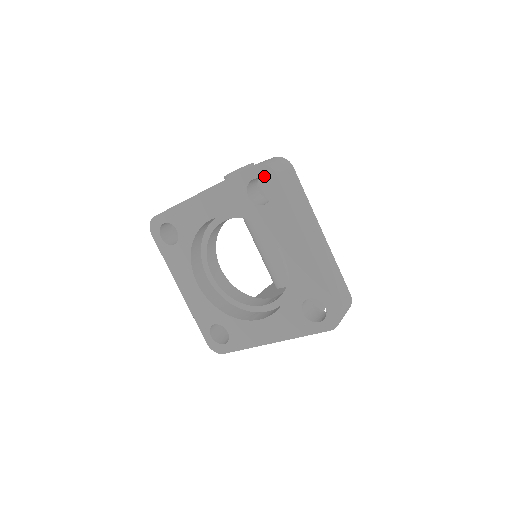
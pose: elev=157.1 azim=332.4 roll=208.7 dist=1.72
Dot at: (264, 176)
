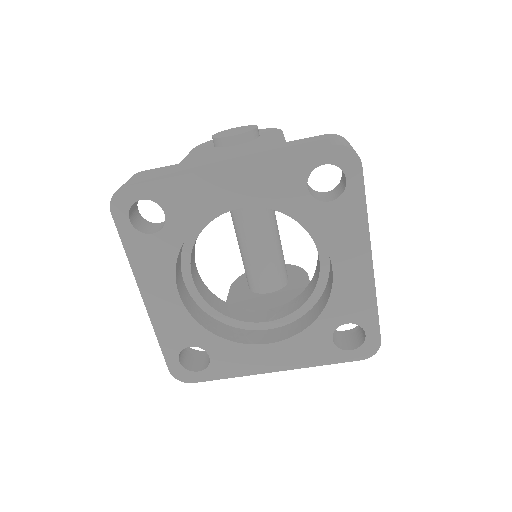
Dot at: (343, 164)
